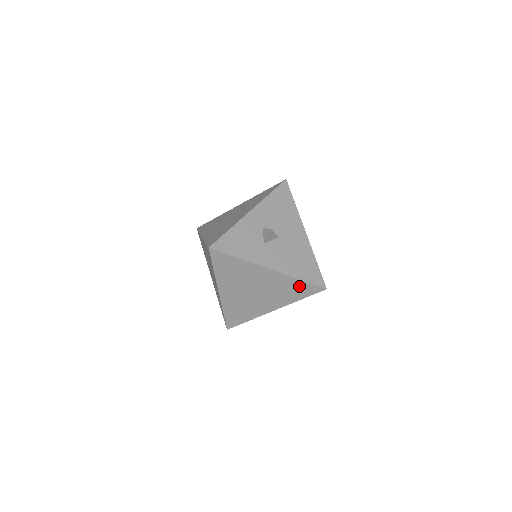
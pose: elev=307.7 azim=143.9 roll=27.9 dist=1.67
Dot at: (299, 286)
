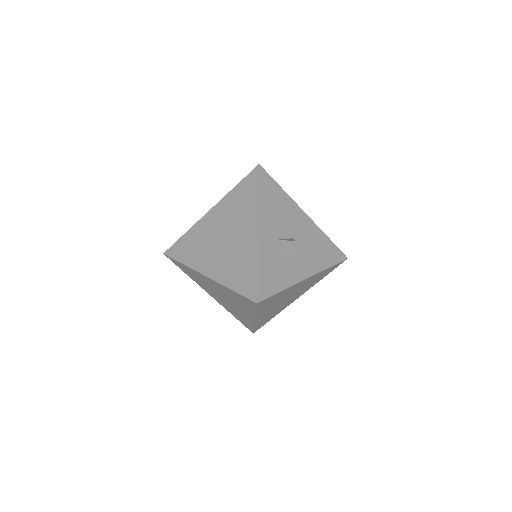
Dot at: (326, 271)
